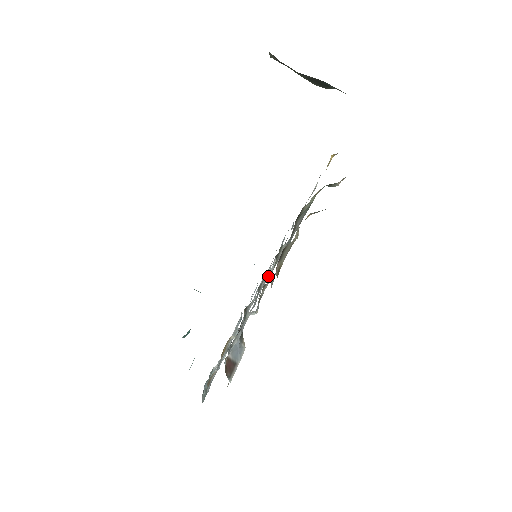
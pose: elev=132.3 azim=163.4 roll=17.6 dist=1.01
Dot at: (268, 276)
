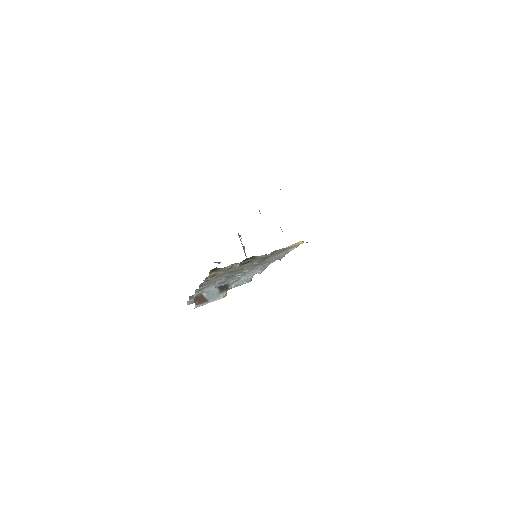
Dot at: (245, 272)
